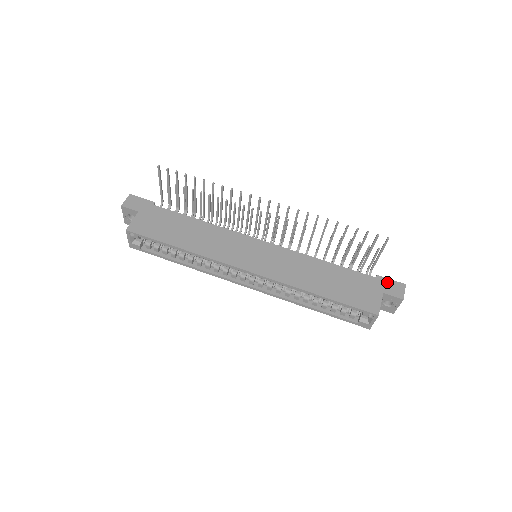
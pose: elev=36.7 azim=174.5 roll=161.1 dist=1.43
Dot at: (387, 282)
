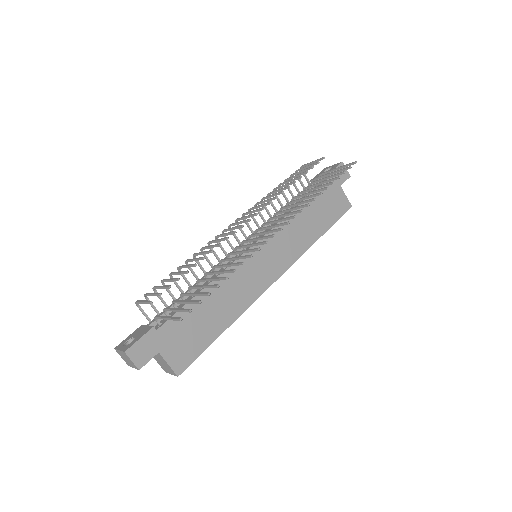
Dot at: occluded
